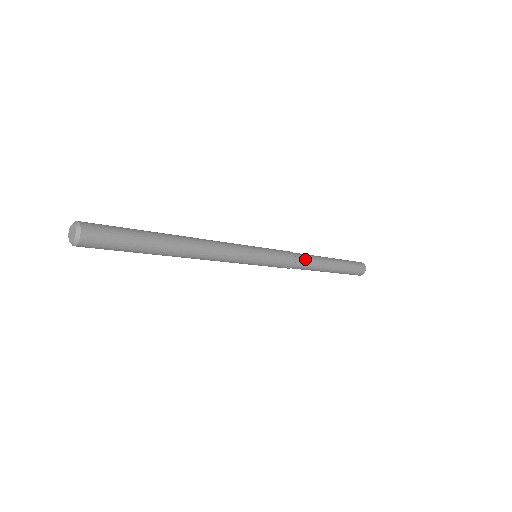
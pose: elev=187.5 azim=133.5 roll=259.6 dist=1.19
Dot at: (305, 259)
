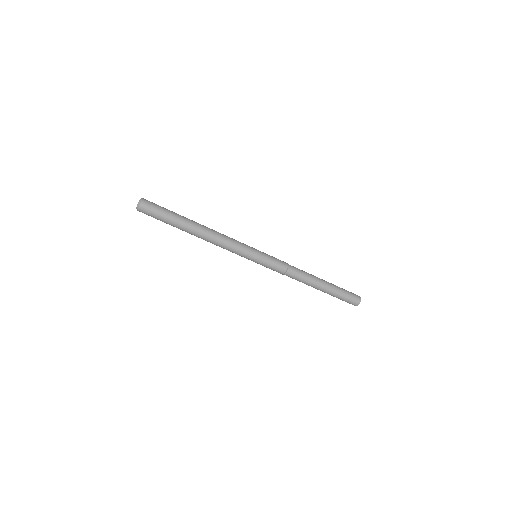
Dot at: (297, 268)
